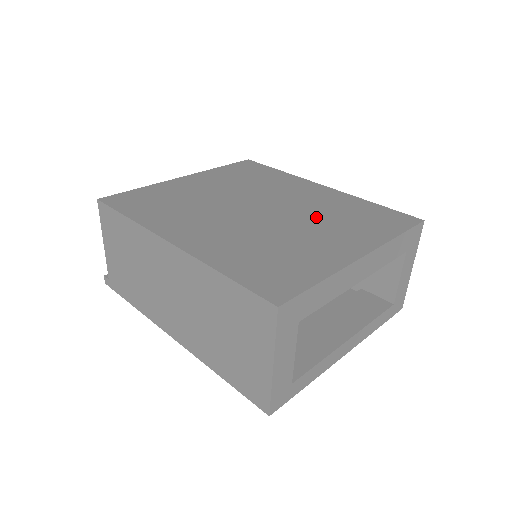
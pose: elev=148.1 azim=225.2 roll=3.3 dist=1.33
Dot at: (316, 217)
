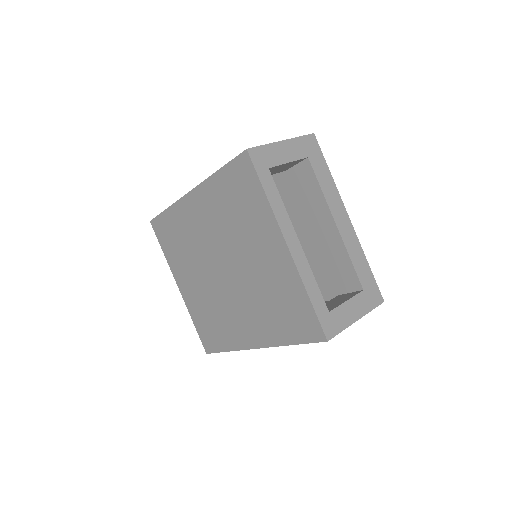
Dot at: occluded
